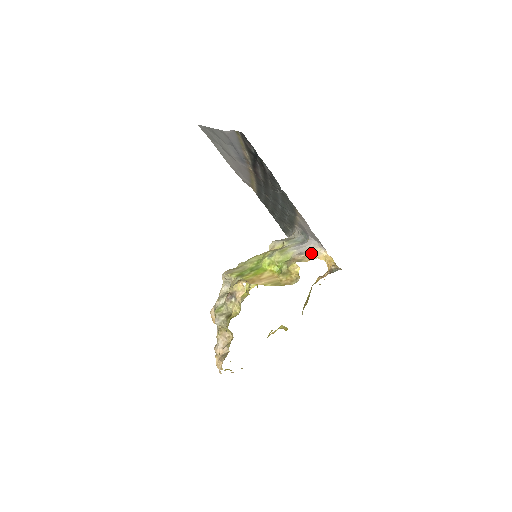
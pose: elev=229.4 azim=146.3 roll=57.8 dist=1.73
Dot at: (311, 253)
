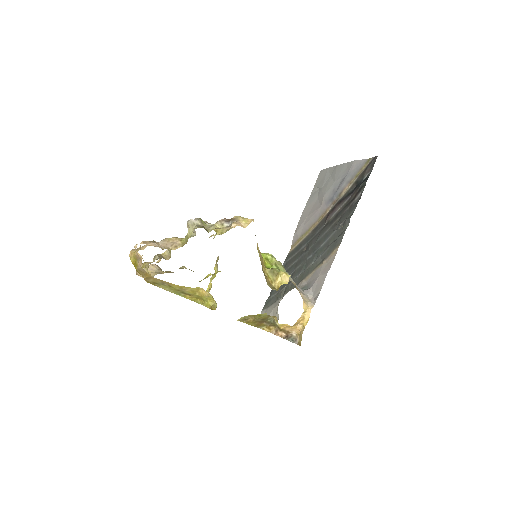
Dot at: (301, 294)
